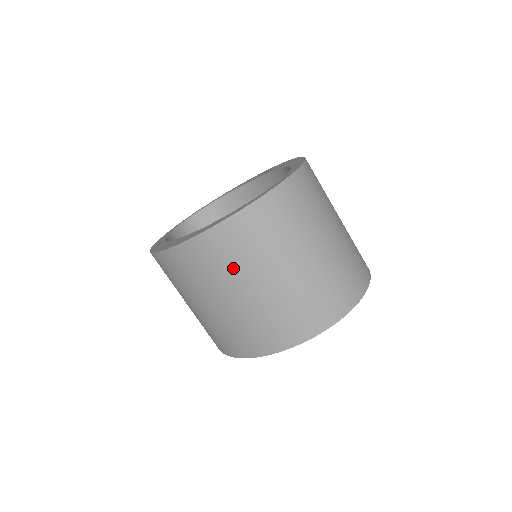
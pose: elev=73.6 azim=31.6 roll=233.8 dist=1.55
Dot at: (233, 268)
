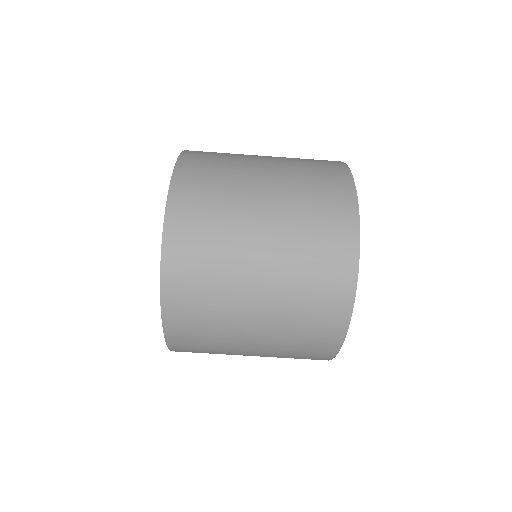
Dot at: (218, 339)
